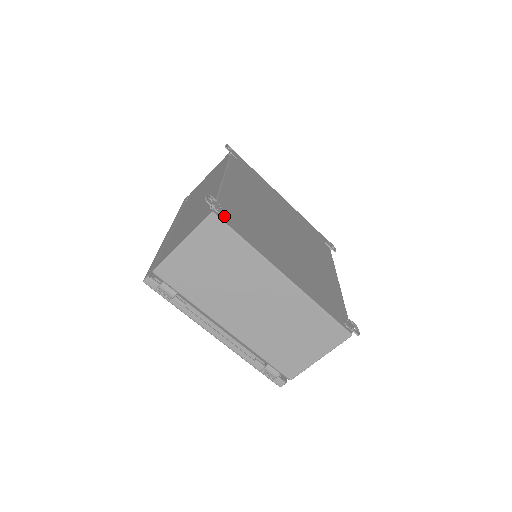
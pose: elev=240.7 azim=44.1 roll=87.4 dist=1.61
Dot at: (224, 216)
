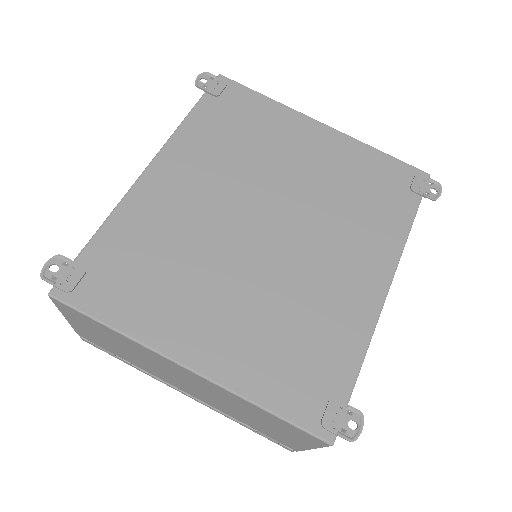
Dot at: (75, 289)
